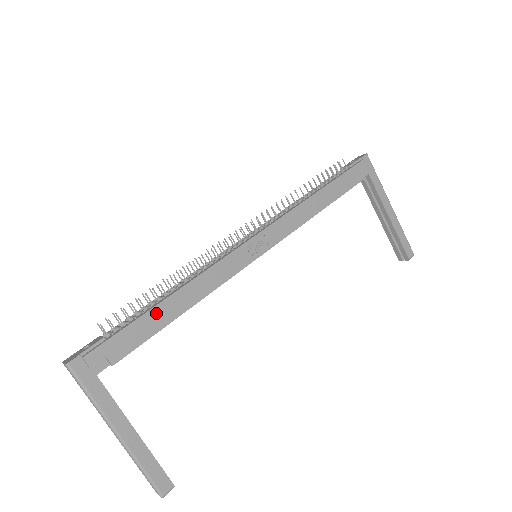
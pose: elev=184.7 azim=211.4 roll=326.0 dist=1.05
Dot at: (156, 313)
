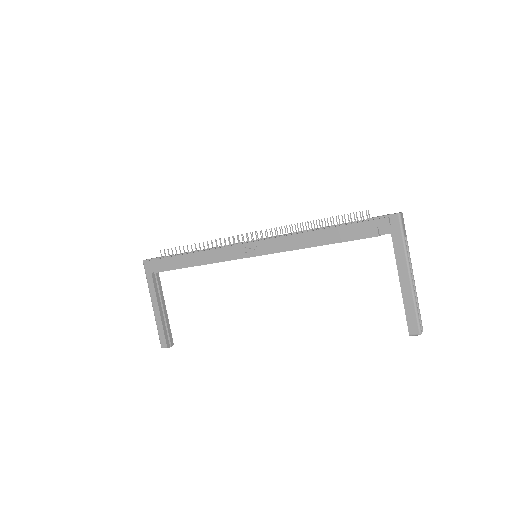
Dot at: (181, 259)
